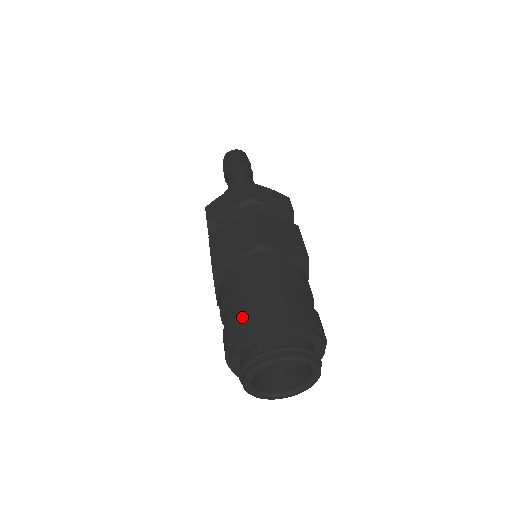
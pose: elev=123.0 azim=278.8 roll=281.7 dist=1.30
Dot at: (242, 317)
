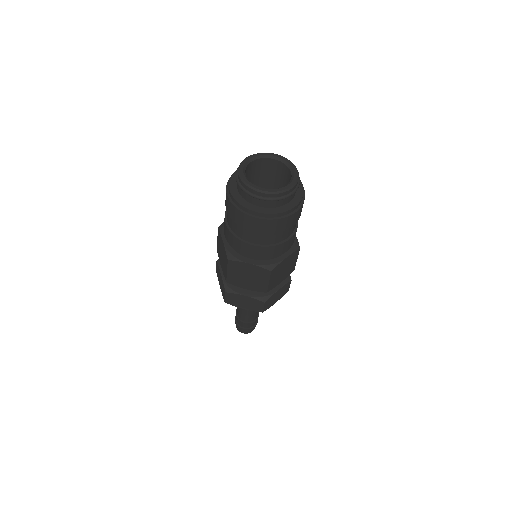
Dot at: occluded
